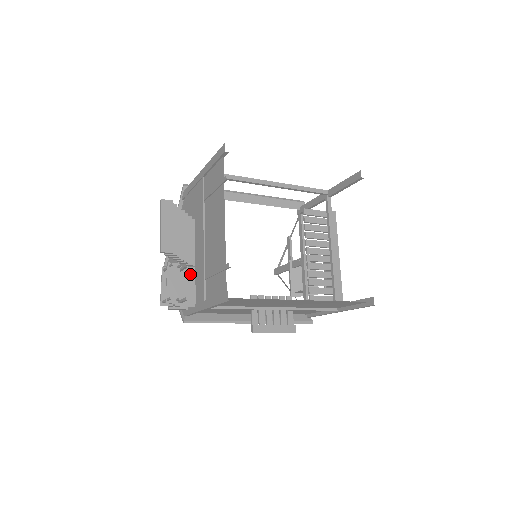
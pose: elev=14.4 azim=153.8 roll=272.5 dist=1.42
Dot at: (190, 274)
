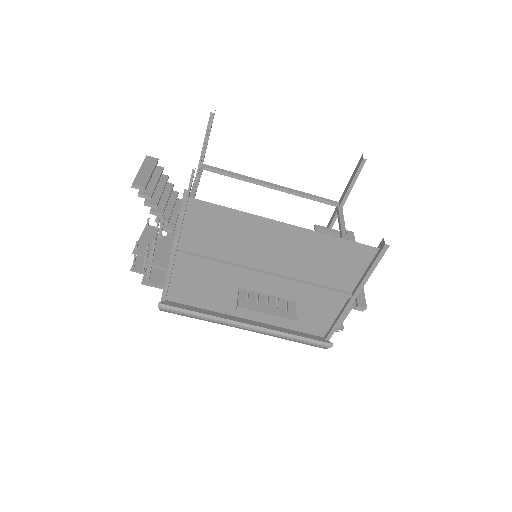
Dot at: (171, 243)
